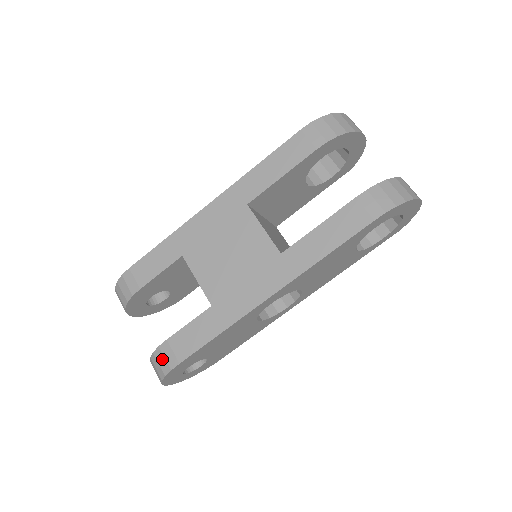
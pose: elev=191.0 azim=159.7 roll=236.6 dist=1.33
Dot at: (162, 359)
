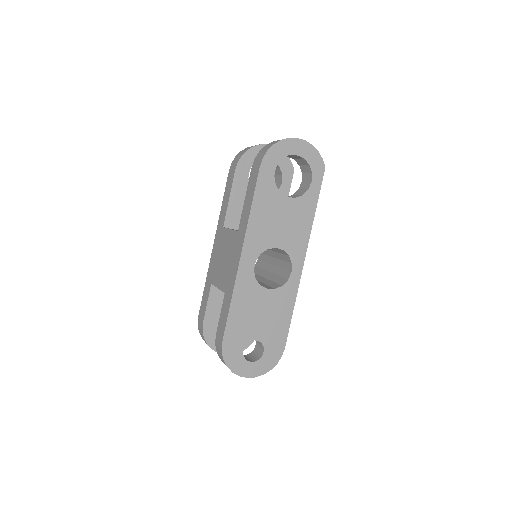
Dot at: (218, 349)
